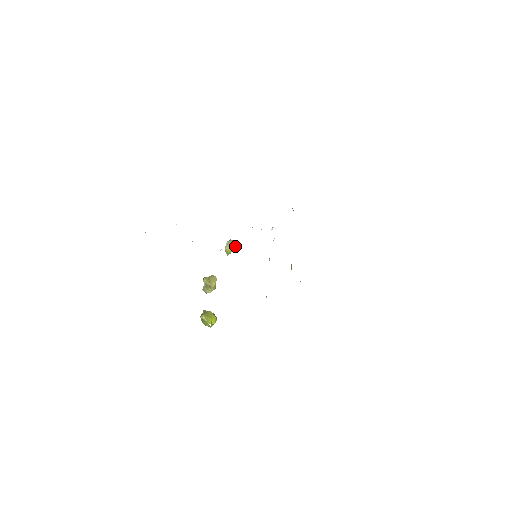
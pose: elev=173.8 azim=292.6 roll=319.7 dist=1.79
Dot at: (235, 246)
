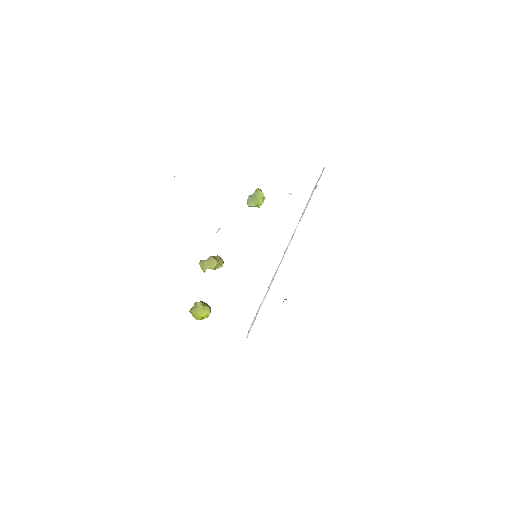
Dot at: (262, 201)
